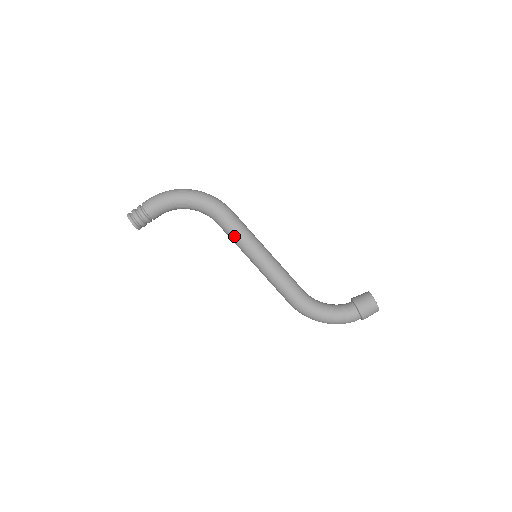
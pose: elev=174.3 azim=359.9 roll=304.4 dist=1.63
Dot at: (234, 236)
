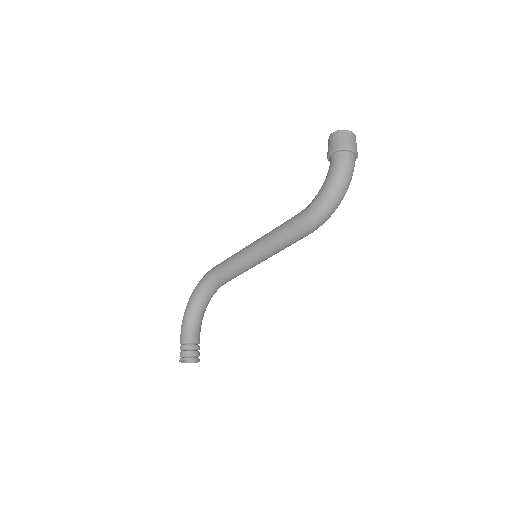
Dot at: (228, 269)
